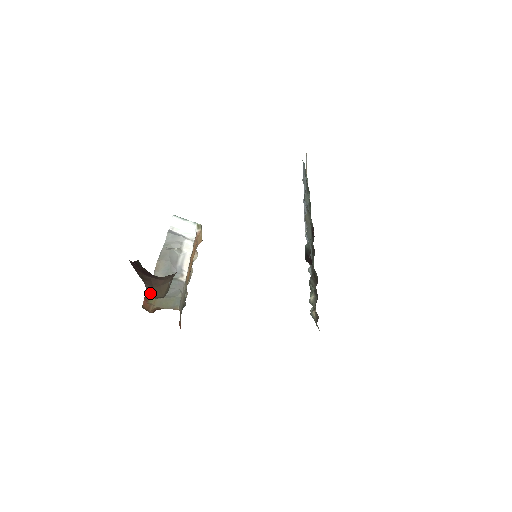
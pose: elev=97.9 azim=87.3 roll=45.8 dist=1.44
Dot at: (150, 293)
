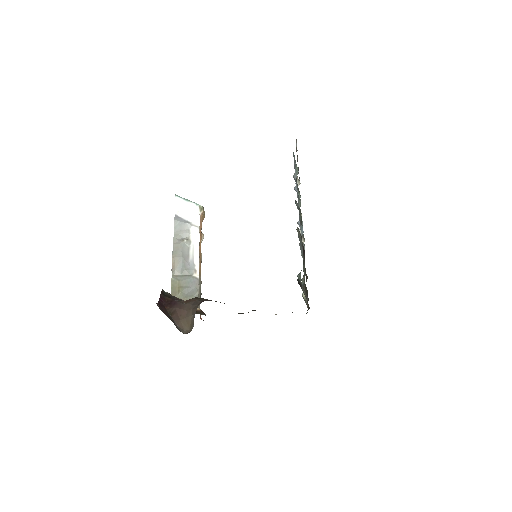
Dot at: (179, 328)
